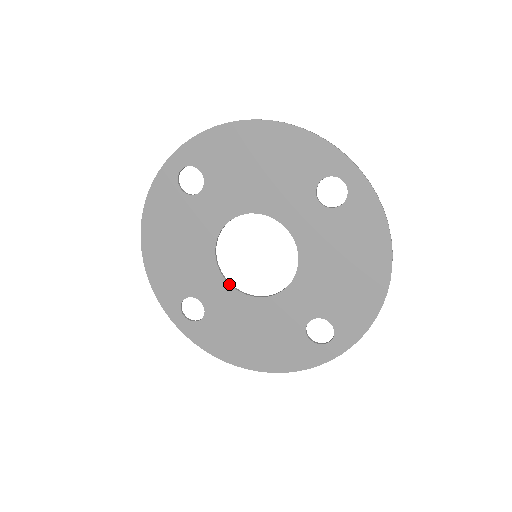
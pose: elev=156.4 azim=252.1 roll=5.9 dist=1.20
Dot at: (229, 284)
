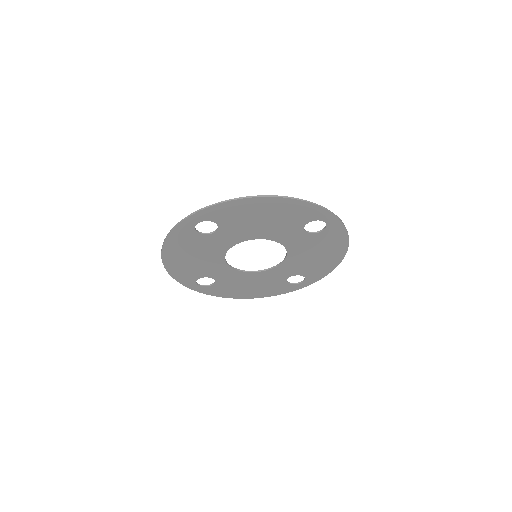
Dot at: (235, 269)
